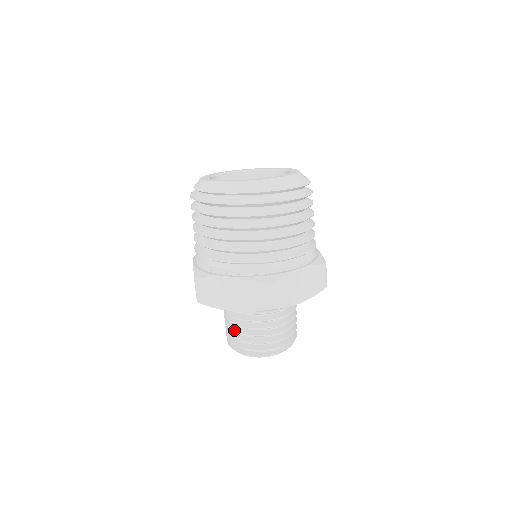
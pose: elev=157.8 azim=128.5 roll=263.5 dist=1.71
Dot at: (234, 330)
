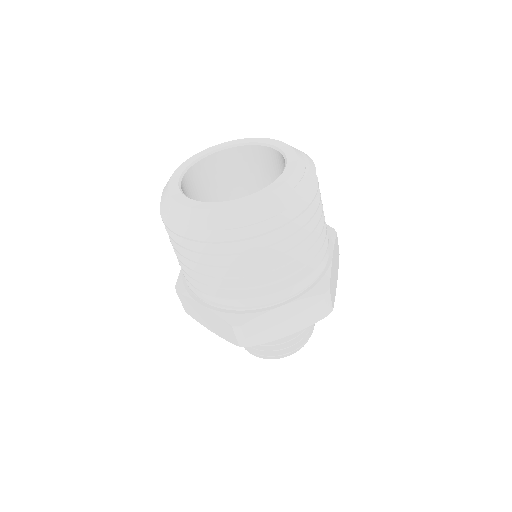
Dot at: occluded
